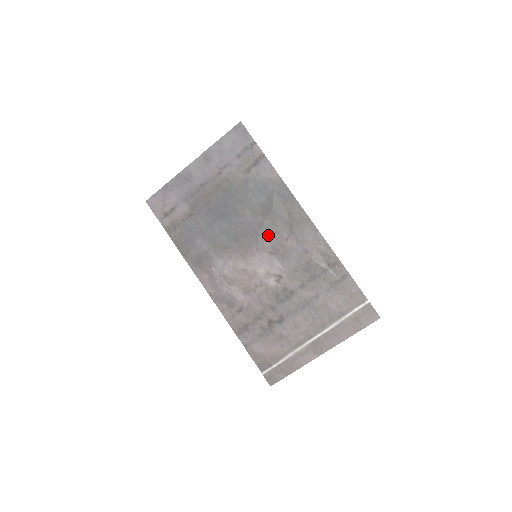
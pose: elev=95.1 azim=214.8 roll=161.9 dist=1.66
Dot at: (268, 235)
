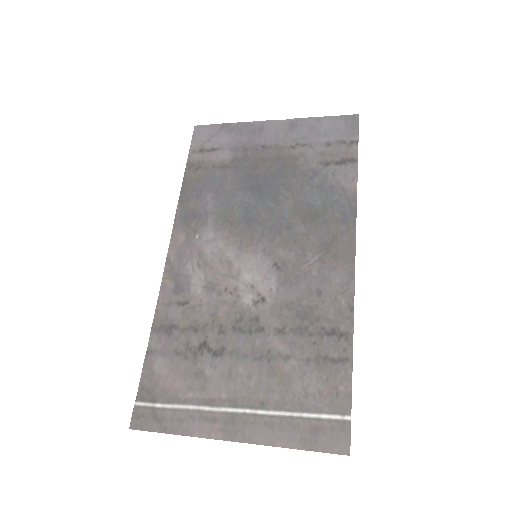
Dot at: (290, 243)
